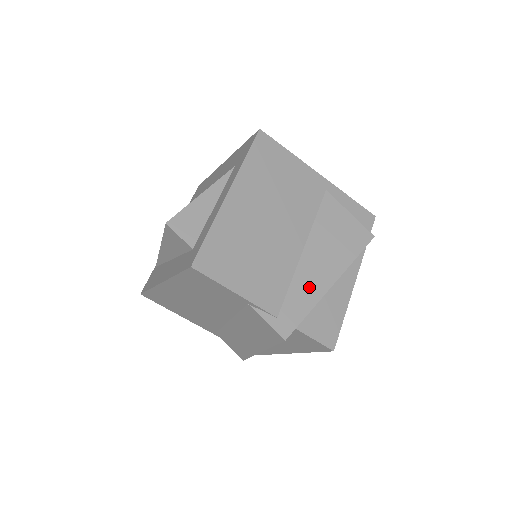
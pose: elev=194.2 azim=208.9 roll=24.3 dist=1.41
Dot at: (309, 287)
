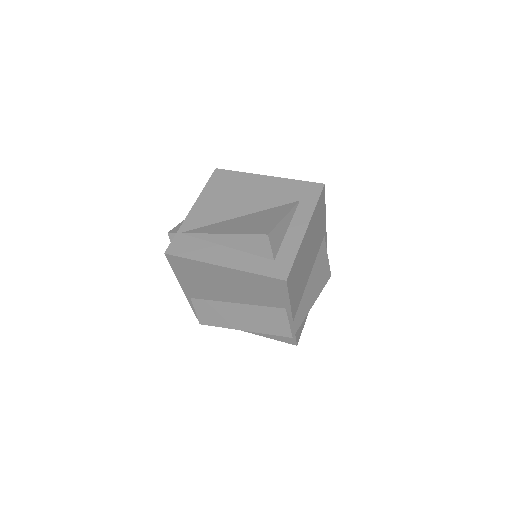
Dot at: (307, 303)
